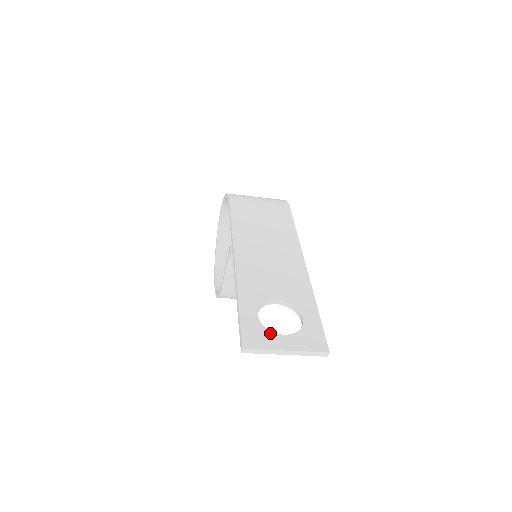
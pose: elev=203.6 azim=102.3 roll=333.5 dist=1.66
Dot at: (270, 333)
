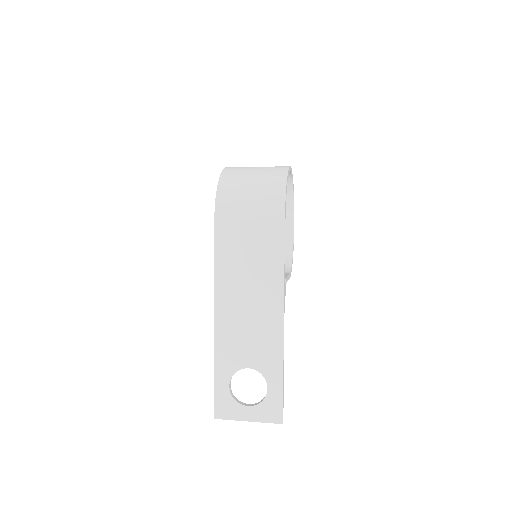
Dot at: (237, 405)
